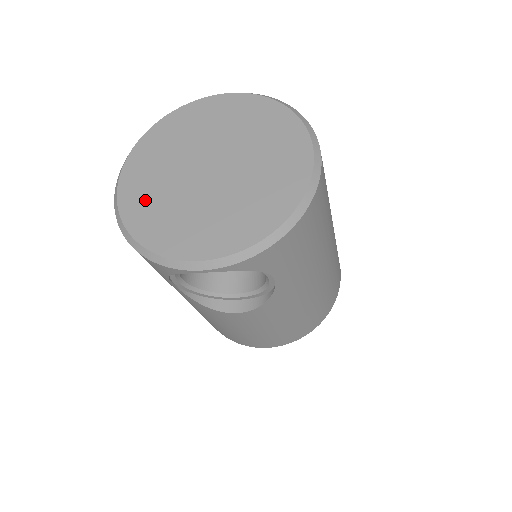
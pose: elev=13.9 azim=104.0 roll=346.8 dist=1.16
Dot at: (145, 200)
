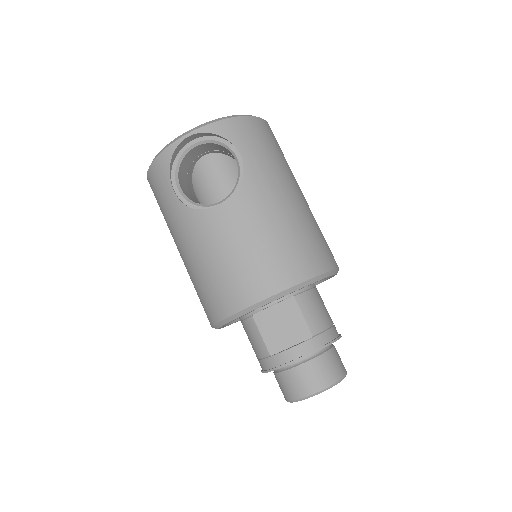
Dot at: occluded
